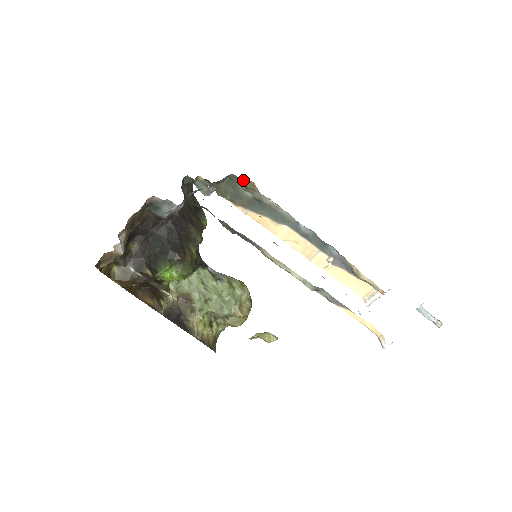
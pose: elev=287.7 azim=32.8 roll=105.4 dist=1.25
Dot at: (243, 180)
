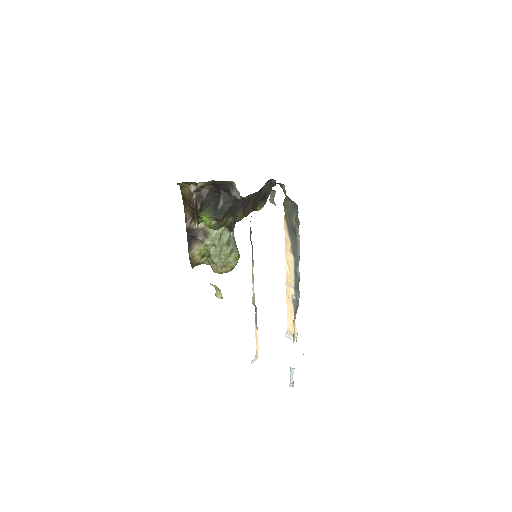
Dot at: occluded
